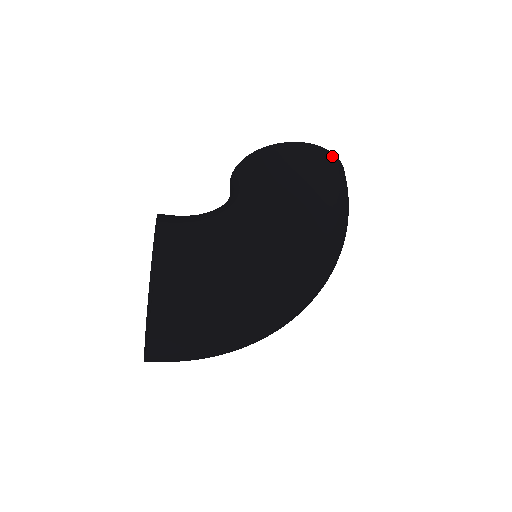
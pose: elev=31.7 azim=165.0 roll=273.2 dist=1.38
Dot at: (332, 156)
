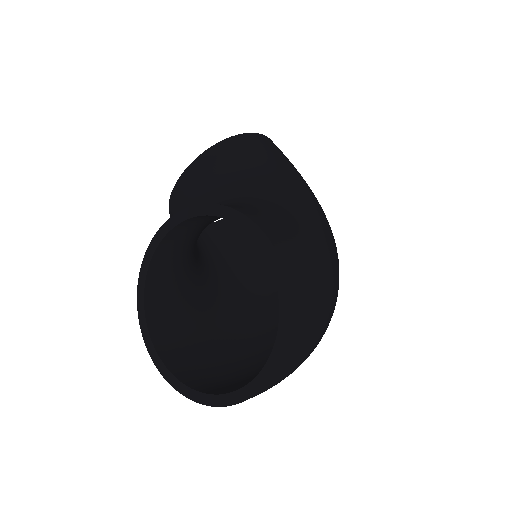
Dot at: occluded
